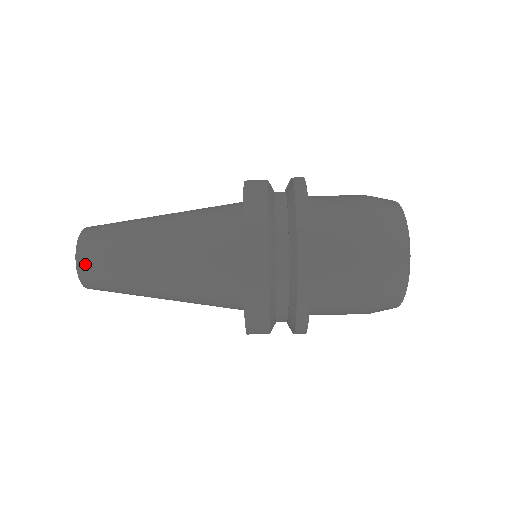
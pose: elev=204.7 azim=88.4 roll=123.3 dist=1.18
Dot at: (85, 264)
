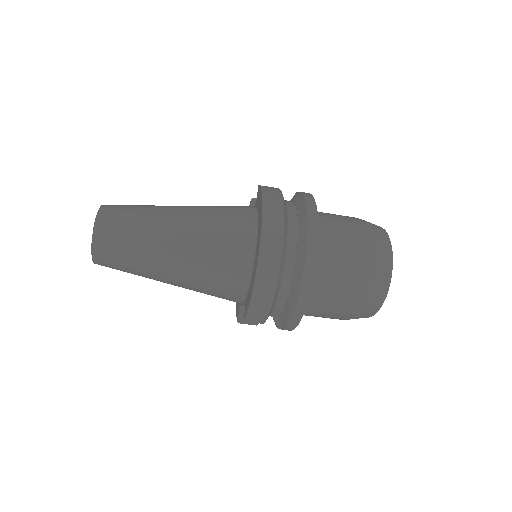
Dot at: (103, 229)
